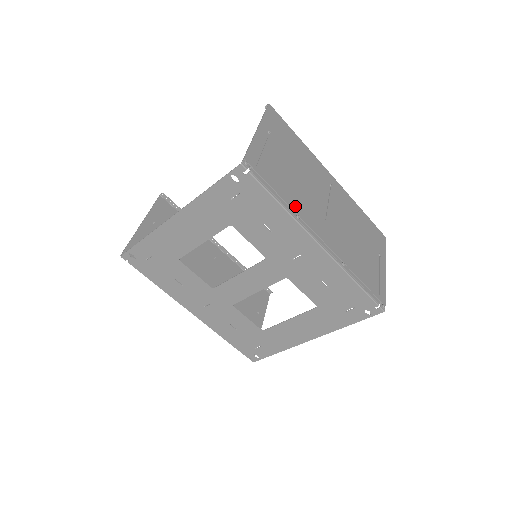
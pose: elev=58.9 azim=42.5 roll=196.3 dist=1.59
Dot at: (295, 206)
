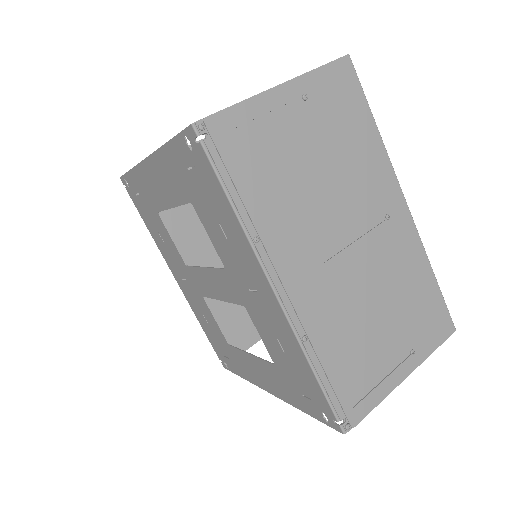
Dot at: (265, 222)
